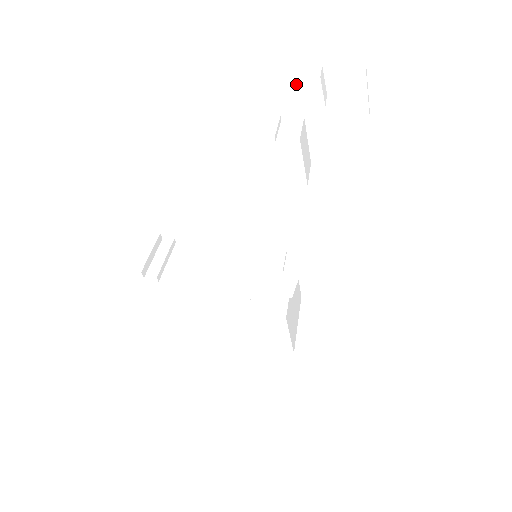
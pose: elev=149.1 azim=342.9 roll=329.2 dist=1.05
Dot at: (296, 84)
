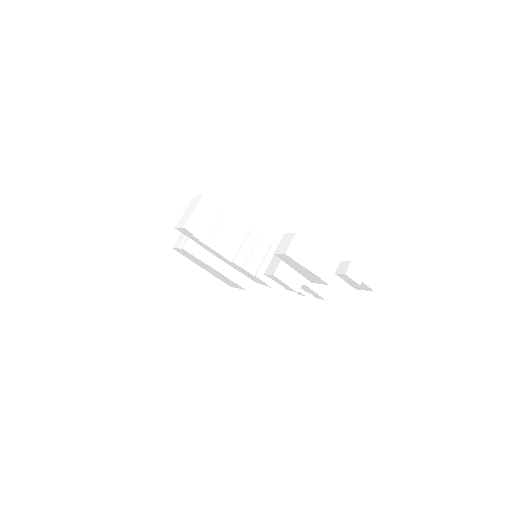
Dot at: (351, 279)
